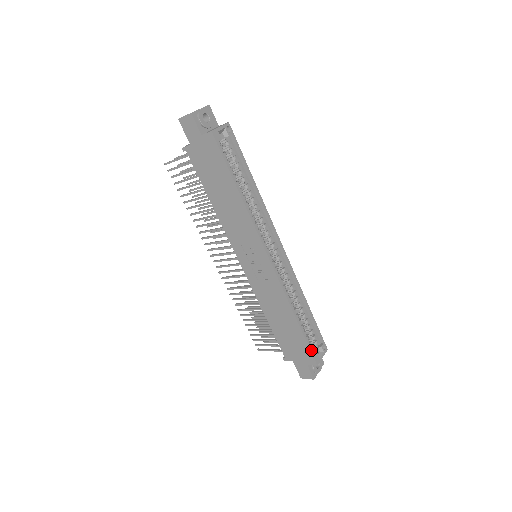
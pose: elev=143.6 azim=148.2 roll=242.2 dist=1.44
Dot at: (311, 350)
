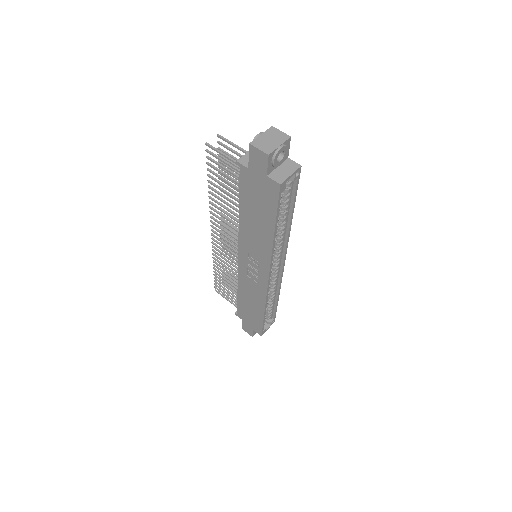
Dot at: (263, 328)
